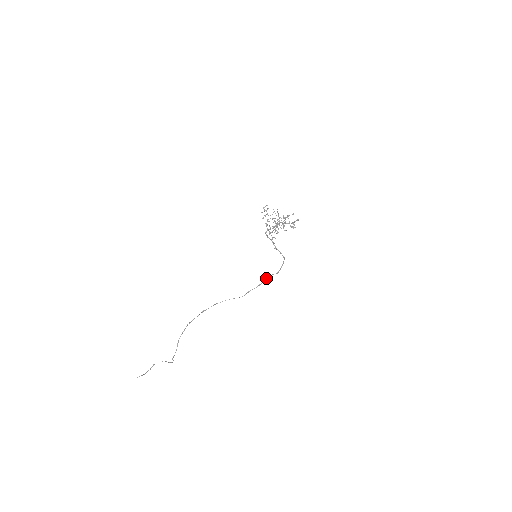
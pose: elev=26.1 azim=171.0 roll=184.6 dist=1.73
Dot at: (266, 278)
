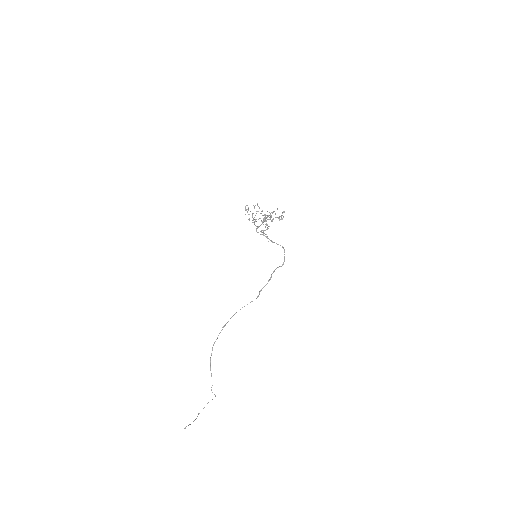
Dot at: (273, 272)
